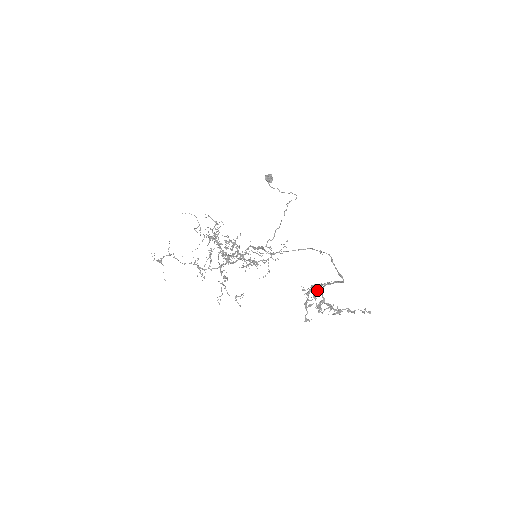
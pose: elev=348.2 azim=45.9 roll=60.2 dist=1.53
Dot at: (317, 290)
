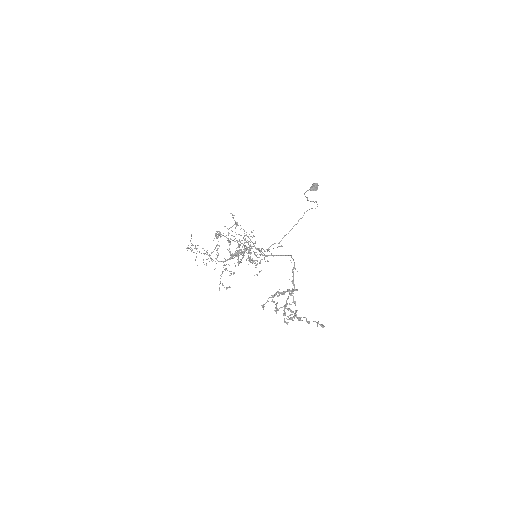
Dot at: occluded
